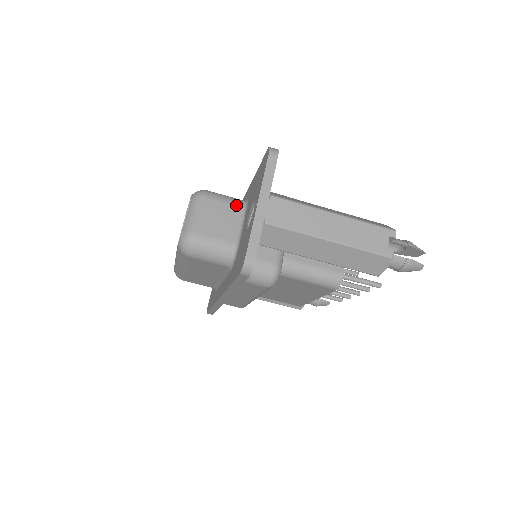
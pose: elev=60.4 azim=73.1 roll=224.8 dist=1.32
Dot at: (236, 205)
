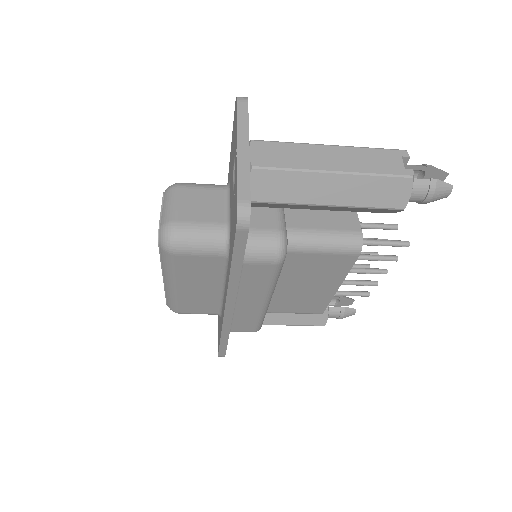
Dot at: (217, 188)
